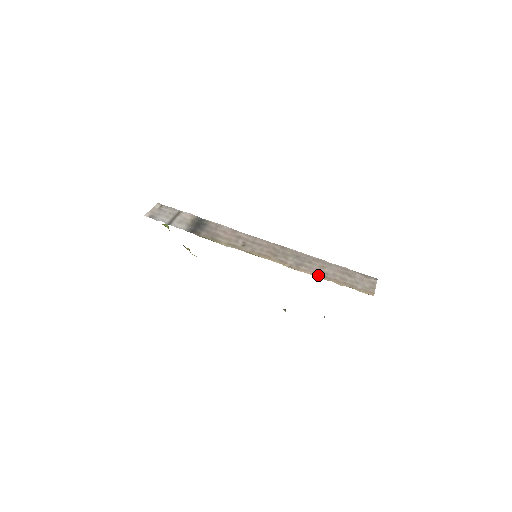
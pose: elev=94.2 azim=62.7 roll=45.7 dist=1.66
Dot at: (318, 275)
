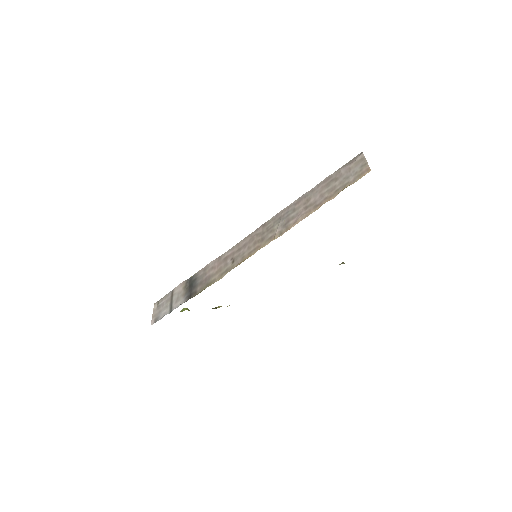
Dot at: (308, 213)
